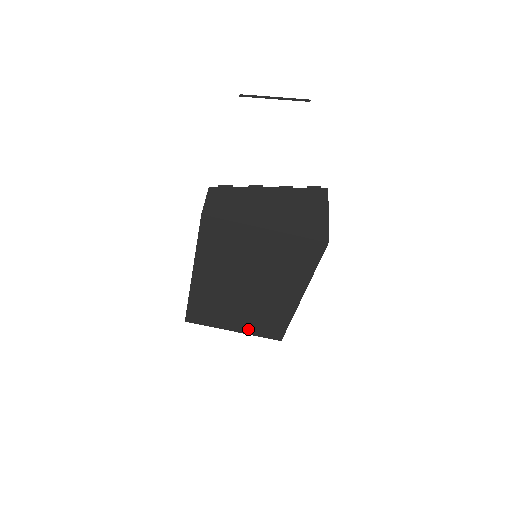
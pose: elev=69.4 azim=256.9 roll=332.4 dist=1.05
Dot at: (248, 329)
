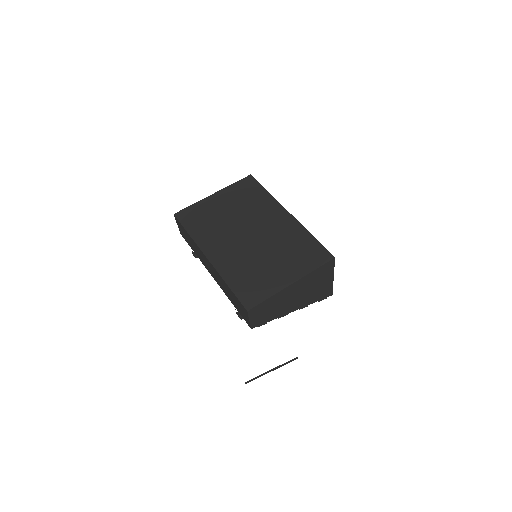
Dot at: (298, 270)
